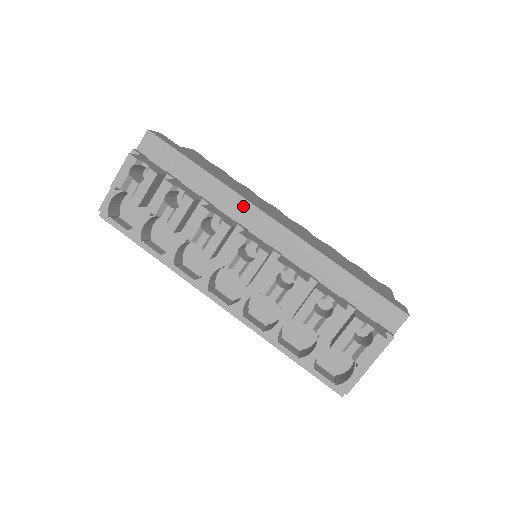
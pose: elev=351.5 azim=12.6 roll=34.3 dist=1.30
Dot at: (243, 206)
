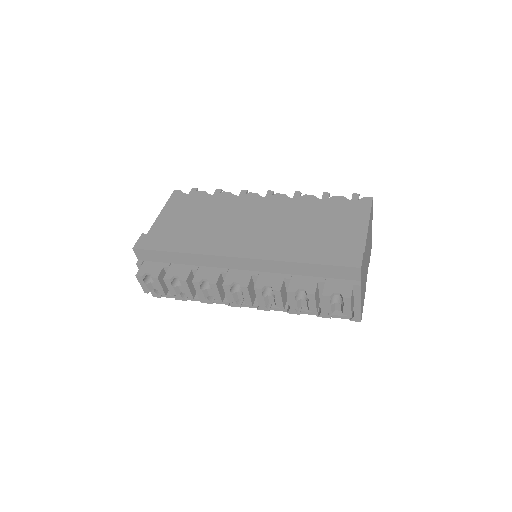
Dot at: (215, 259)
